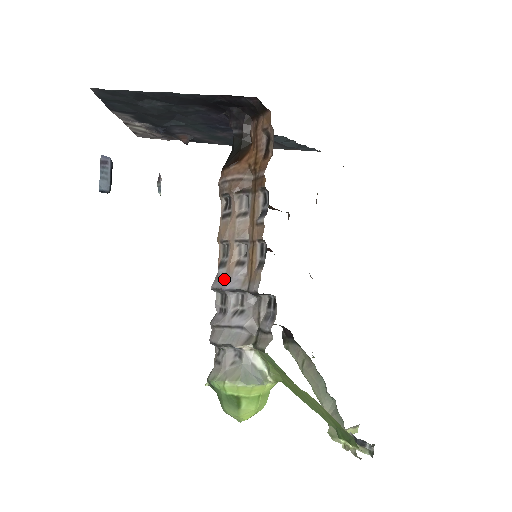
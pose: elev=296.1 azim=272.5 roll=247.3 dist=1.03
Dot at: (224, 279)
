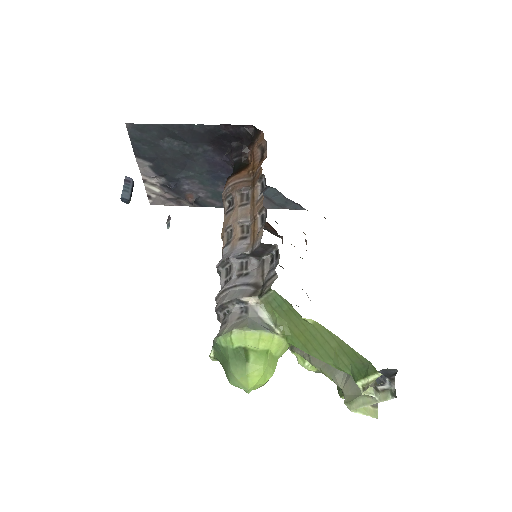
Dot at: (229, 252)
